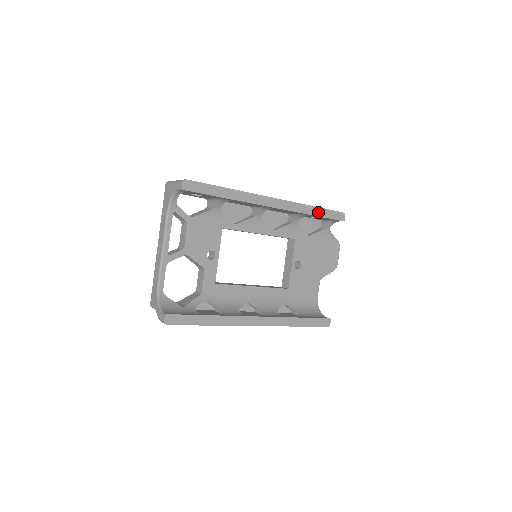
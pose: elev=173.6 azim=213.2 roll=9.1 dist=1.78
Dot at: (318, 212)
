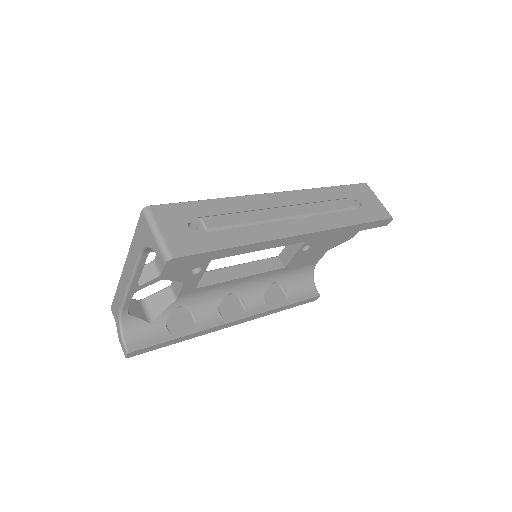
Dot at: (358, 228)
